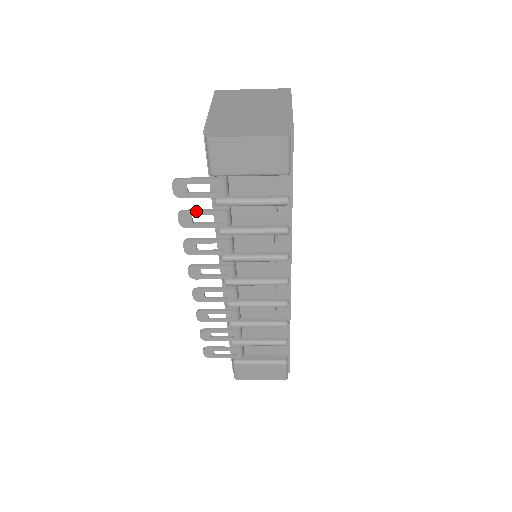
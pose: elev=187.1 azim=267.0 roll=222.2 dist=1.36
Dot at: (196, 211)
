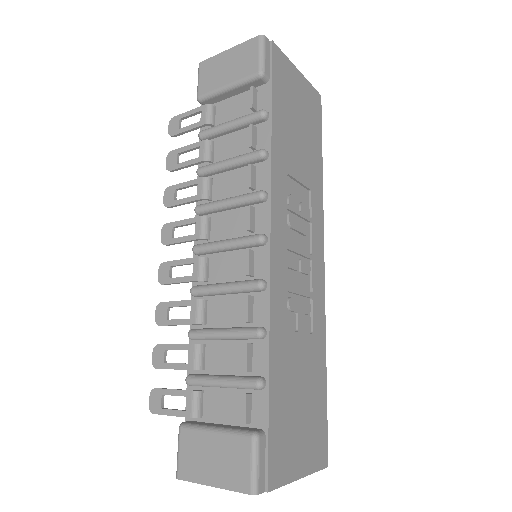
Dot at: (182, 148)
